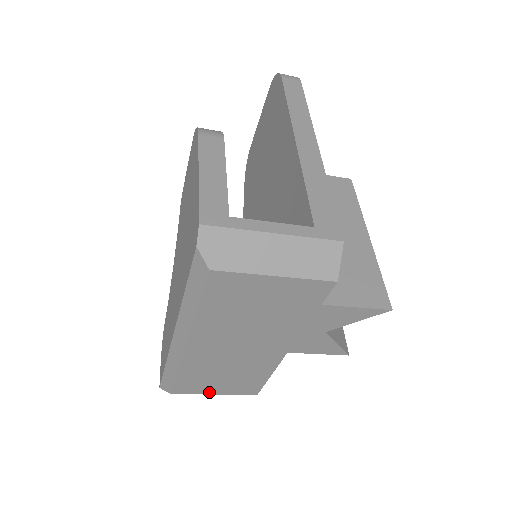
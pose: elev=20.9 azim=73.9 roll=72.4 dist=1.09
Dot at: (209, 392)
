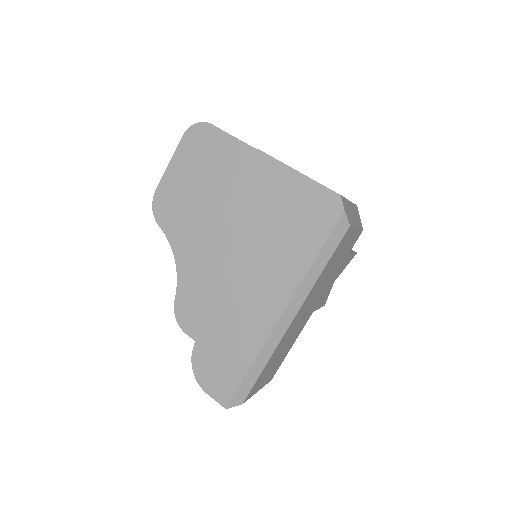
Dot at: (258, 389)
